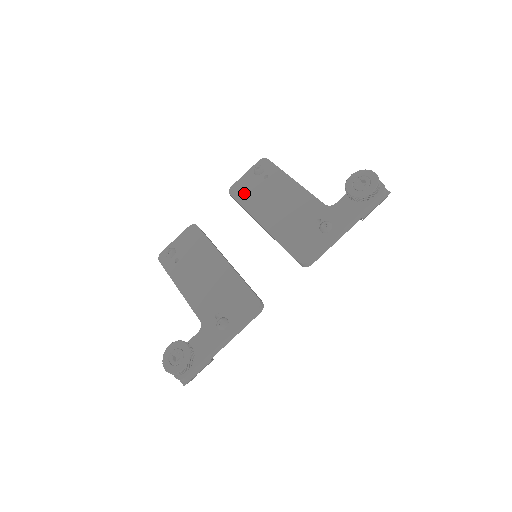
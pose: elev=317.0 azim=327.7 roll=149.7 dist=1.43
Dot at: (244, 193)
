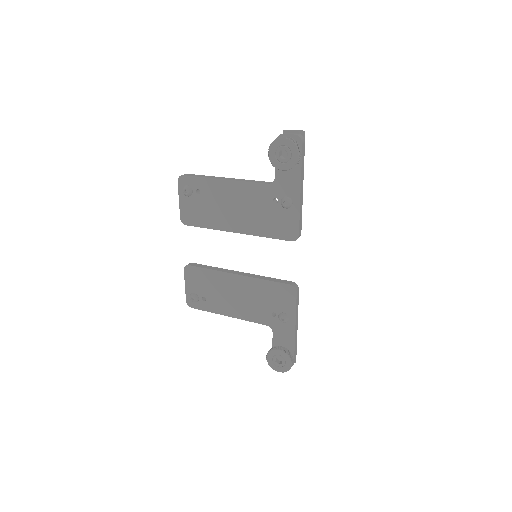
Dot at: (196, 217)
